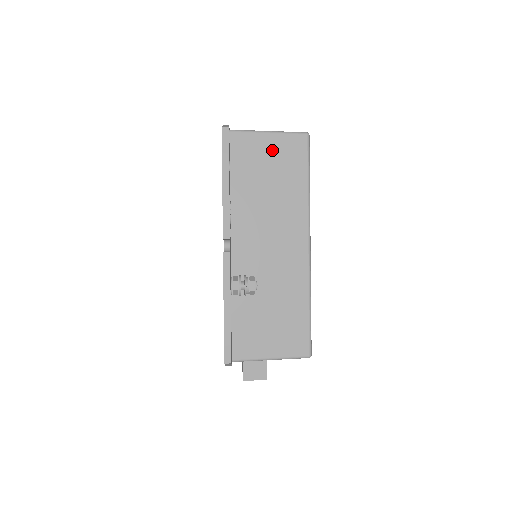
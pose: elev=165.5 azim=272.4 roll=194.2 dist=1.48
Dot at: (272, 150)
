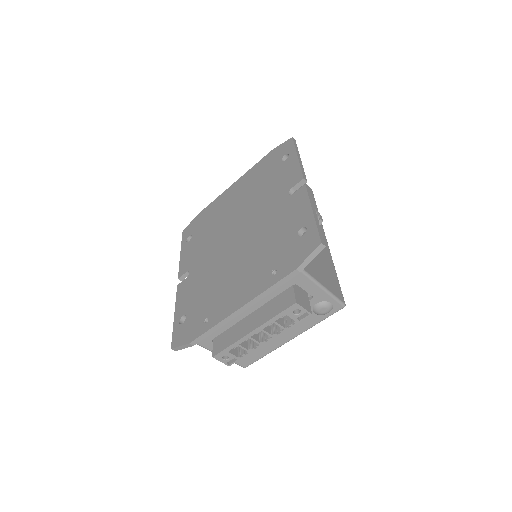
Dot at: occluded
